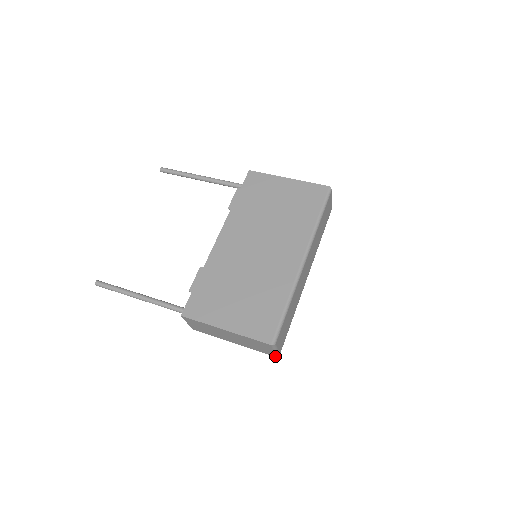
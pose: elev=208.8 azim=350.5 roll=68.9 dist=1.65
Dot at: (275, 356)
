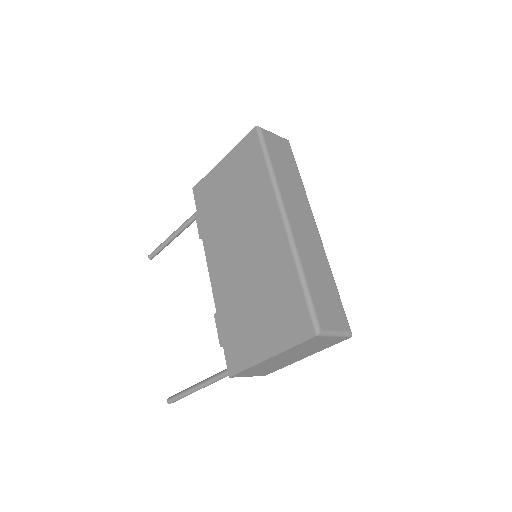
Dot at: (348, 338)
